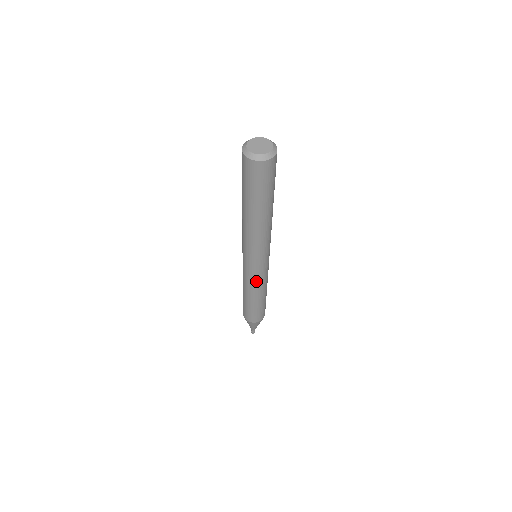
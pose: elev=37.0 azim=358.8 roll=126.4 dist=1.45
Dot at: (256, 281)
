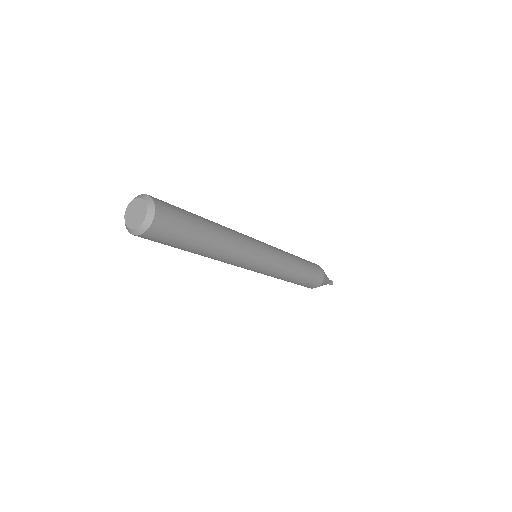
Dot at: (276, 274)
